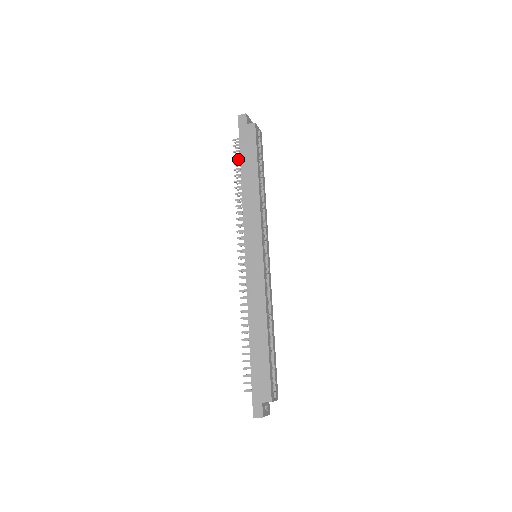
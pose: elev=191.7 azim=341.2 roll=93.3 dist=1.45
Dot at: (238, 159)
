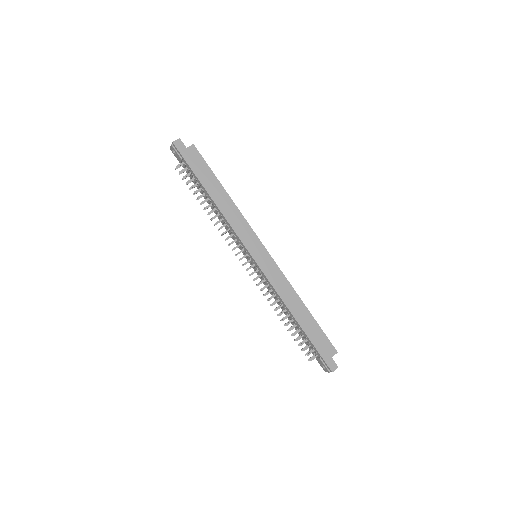
Dot at: (188, 182)
